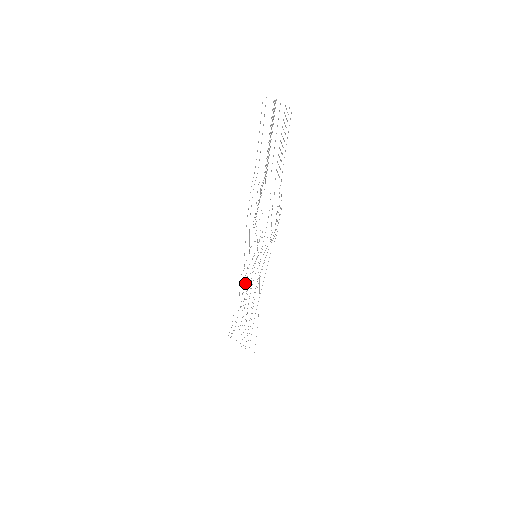
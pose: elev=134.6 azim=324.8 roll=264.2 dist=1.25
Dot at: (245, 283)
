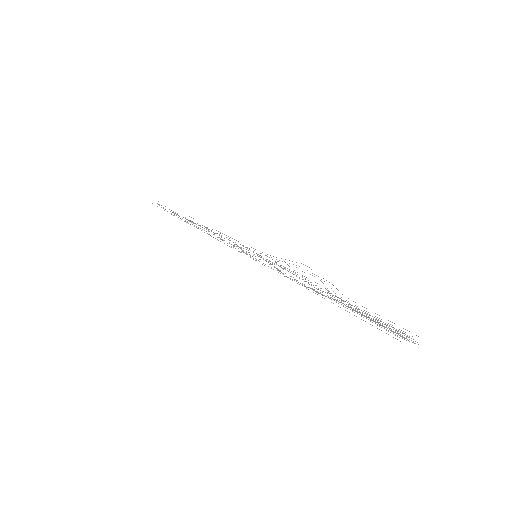
Dot at: occluded
